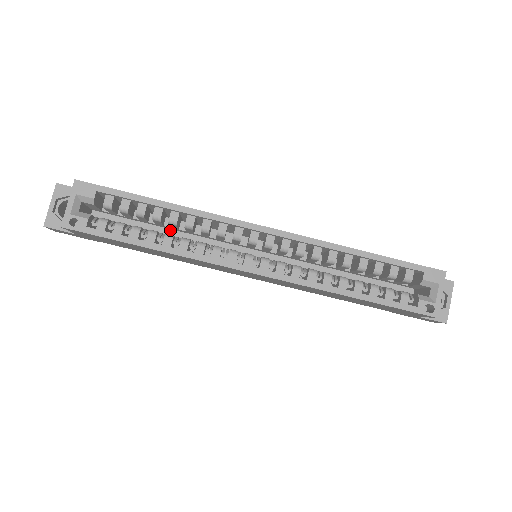
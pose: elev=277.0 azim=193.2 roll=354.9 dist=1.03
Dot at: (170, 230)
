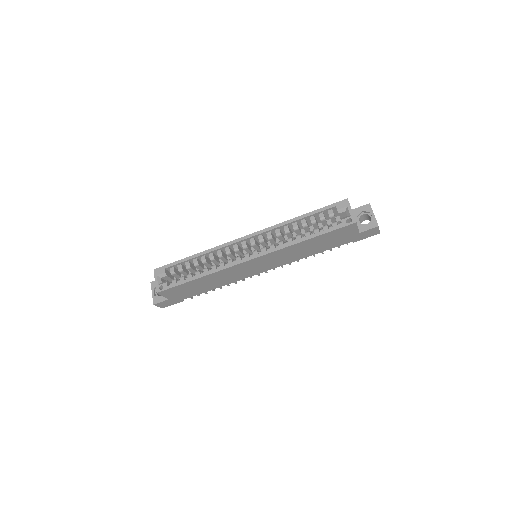
Dot at: occluded
